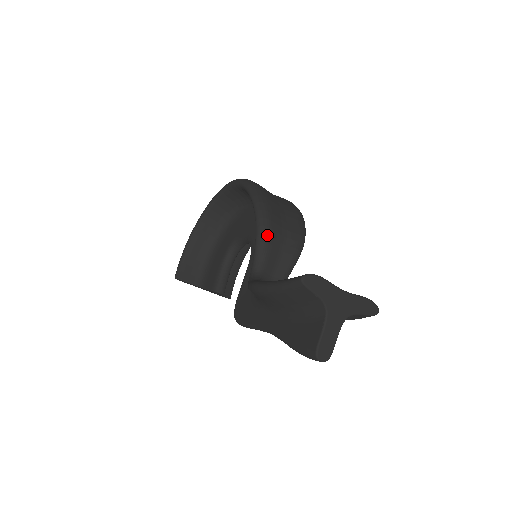
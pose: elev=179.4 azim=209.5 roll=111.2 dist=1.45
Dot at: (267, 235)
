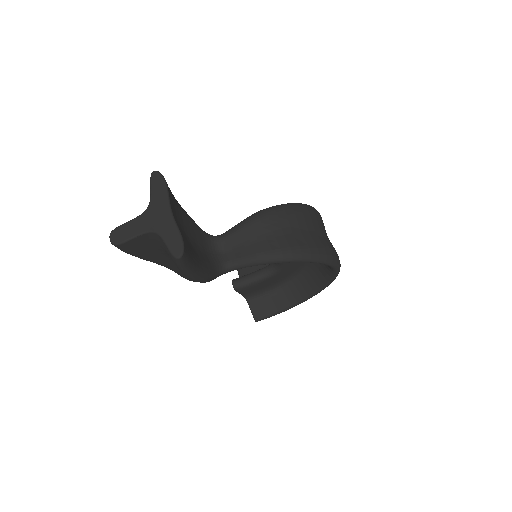
Dot at: (252, 220)
